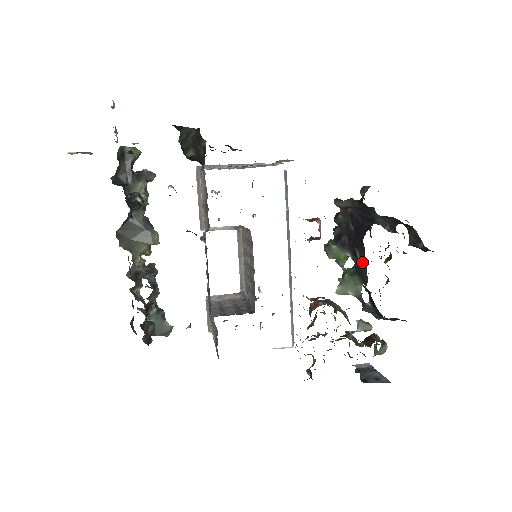
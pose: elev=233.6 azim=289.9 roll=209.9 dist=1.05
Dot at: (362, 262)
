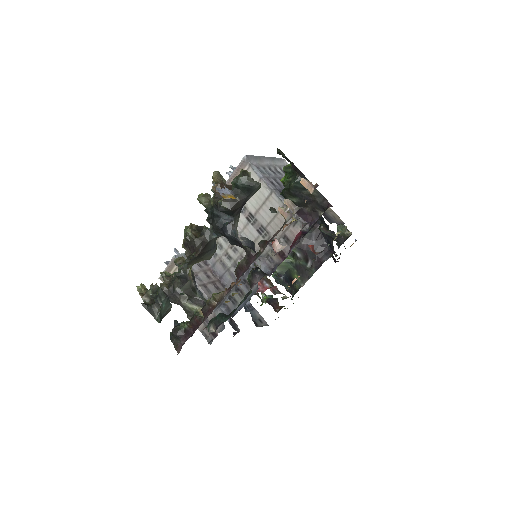
Dot at: (310, 270)
